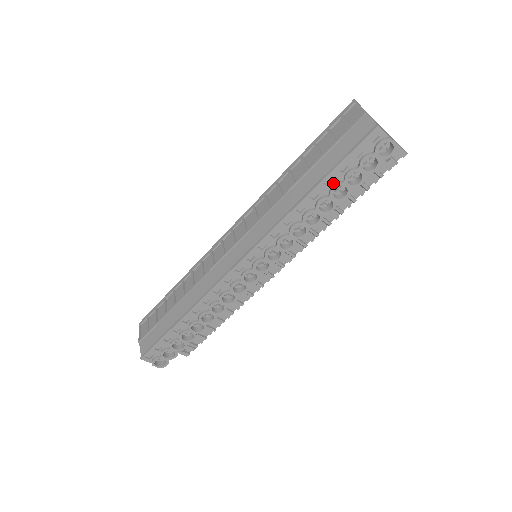
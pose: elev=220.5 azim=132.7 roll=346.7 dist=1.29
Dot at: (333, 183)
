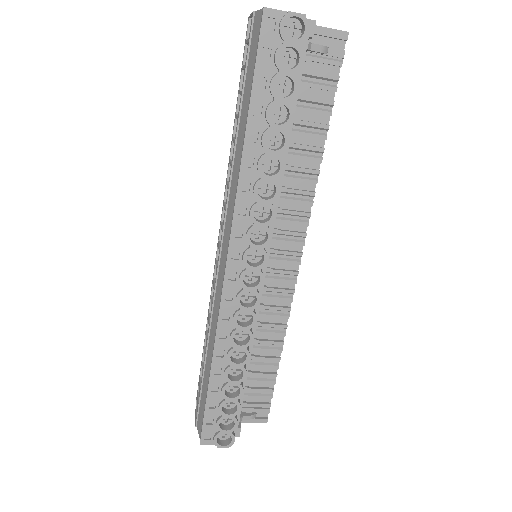
Dot at: (264, 109)
